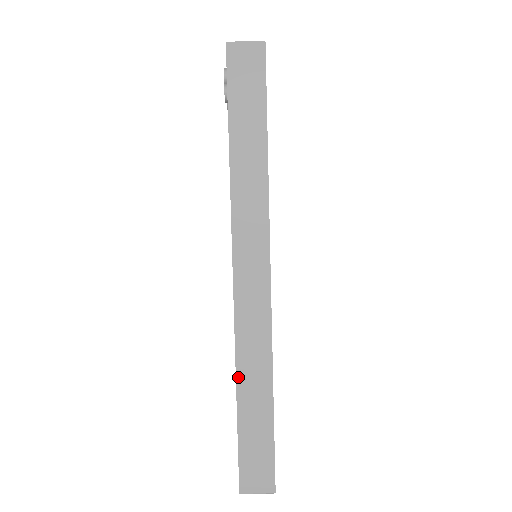
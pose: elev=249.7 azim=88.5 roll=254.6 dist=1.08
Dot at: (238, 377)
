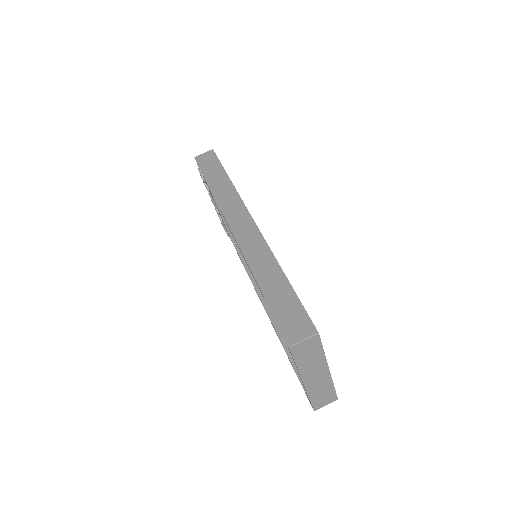
Dot at: (254, 273)
